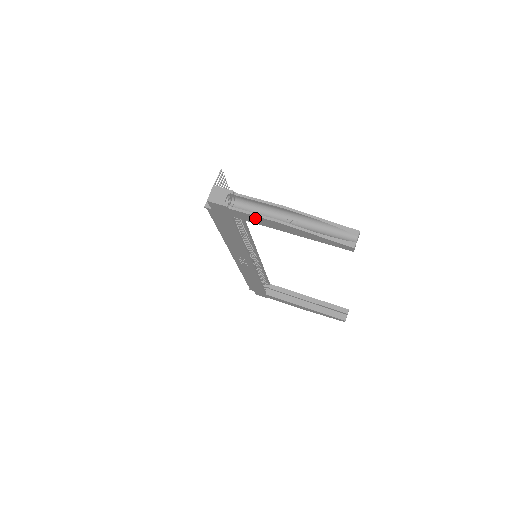
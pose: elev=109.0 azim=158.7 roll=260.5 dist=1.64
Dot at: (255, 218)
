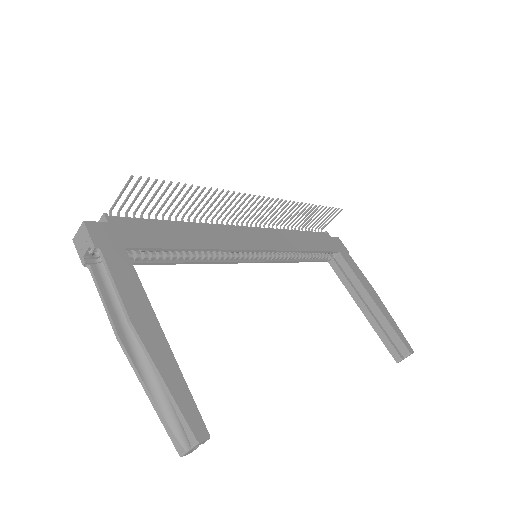
Dot at: (111, 302)
